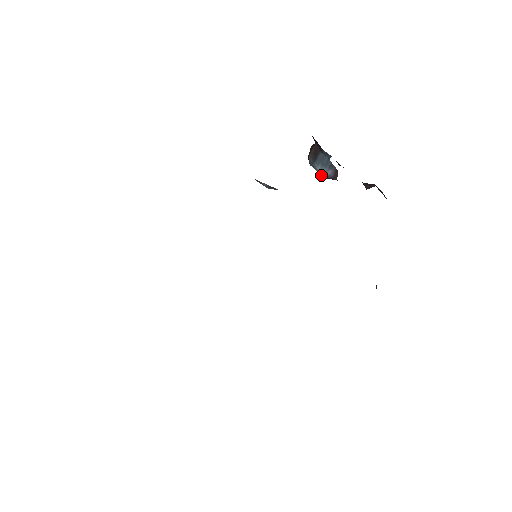
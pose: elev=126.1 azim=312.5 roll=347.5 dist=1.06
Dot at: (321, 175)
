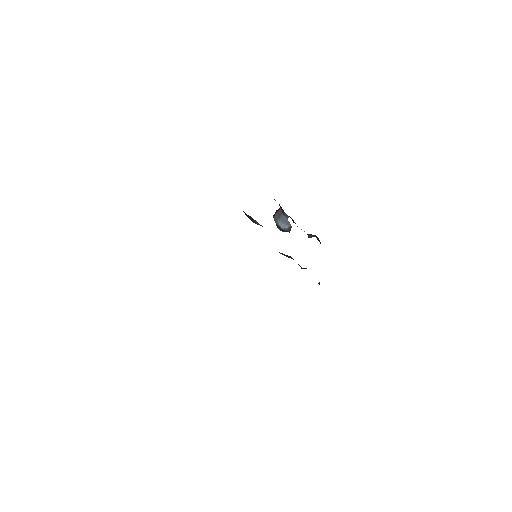
Dot at: (281, 228)
